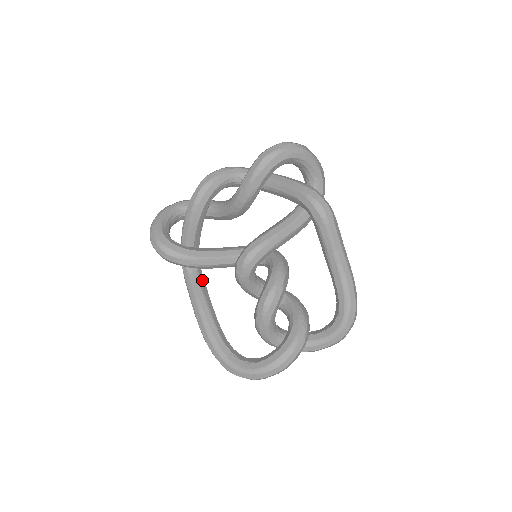
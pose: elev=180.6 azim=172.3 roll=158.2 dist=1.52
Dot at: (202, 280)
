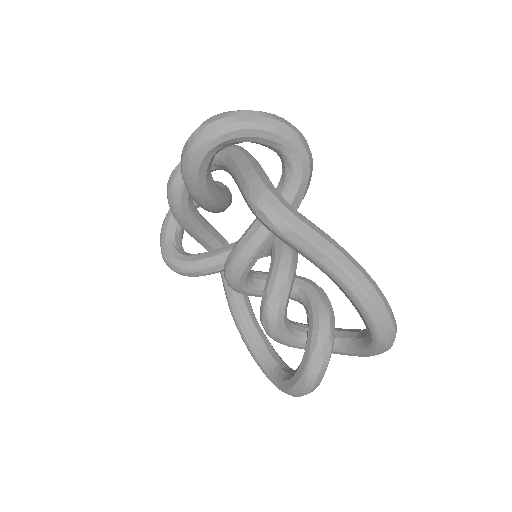
Dot at: occluded
